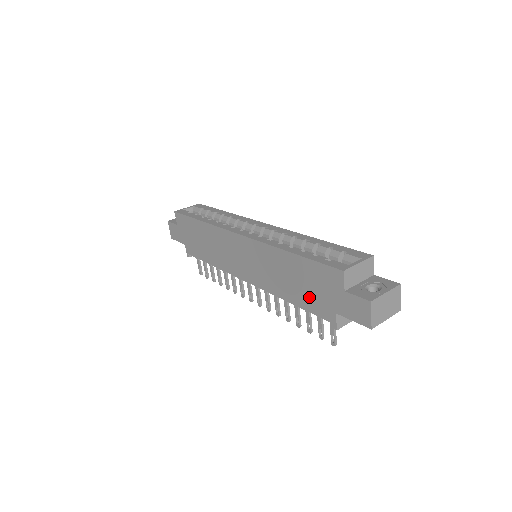
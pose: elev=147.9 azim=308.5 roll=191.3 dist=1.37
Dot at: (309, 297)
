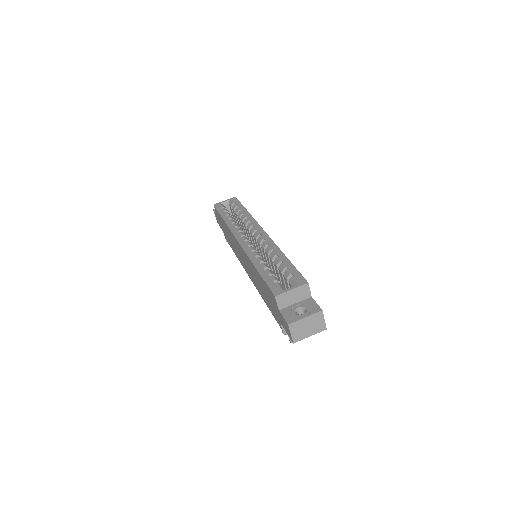
Dot at: (270, 304)
